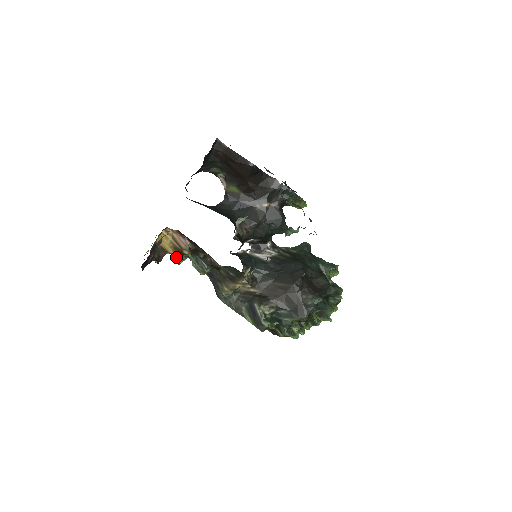
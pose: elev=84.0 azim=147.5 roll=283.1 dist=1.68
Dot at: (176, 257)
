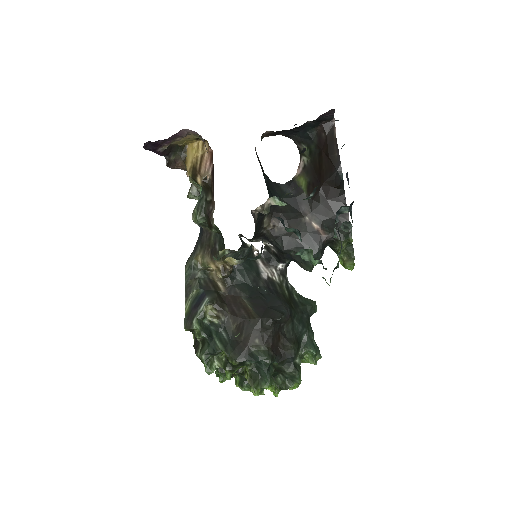
Dot at: (191, 187)
